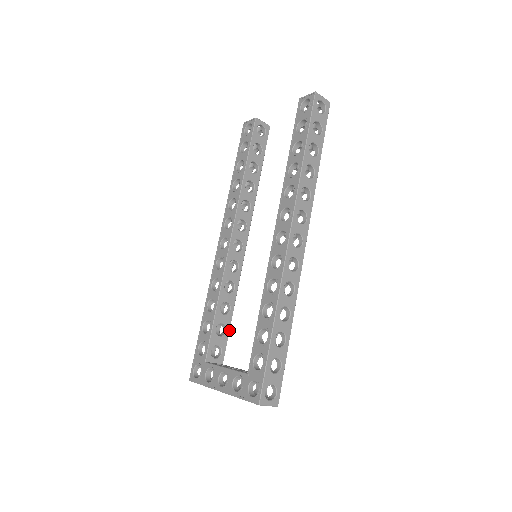
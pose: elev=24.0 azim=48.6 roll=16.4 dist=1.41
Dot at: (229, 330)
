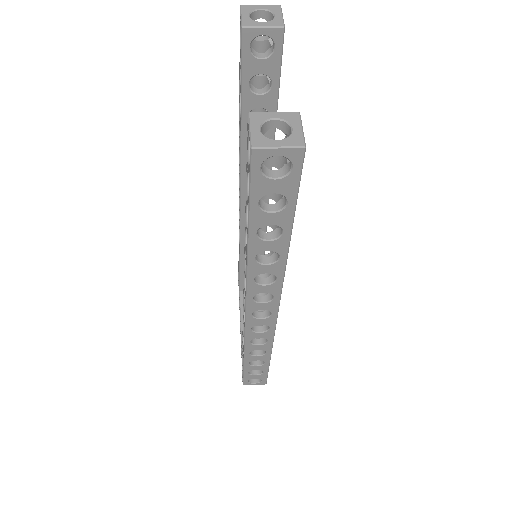
Dot at: occluded
